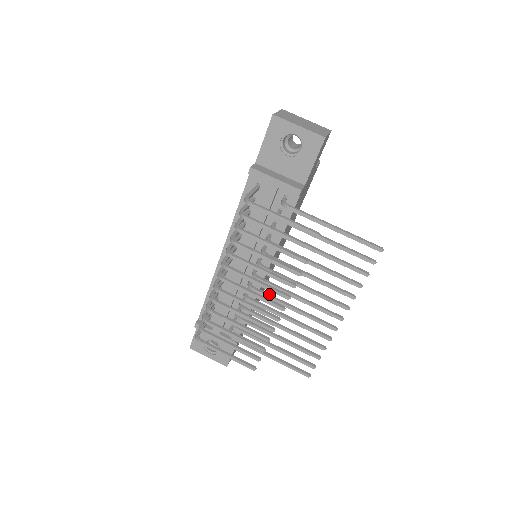
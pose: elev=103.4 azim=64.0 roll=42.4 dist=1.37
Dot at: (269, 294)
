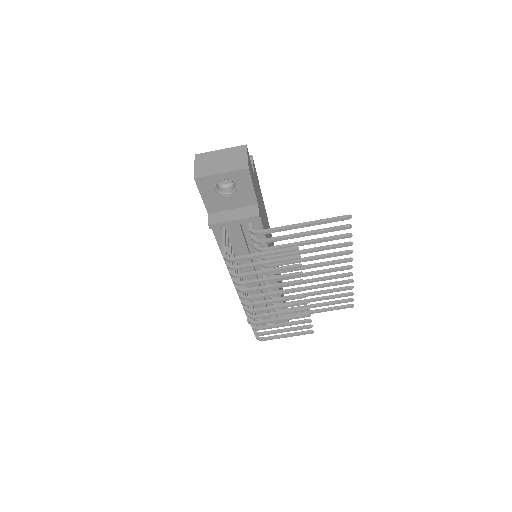
Dot at: occluded
